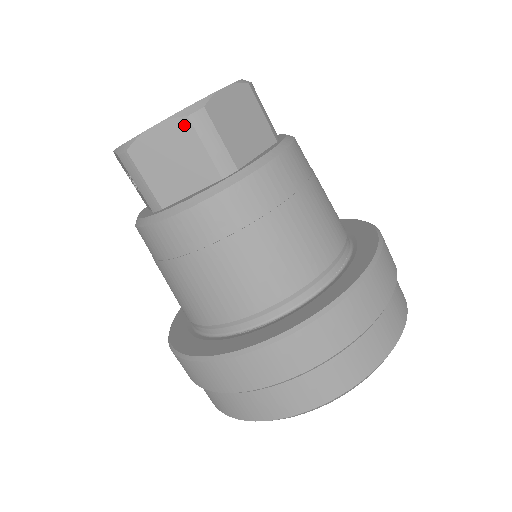
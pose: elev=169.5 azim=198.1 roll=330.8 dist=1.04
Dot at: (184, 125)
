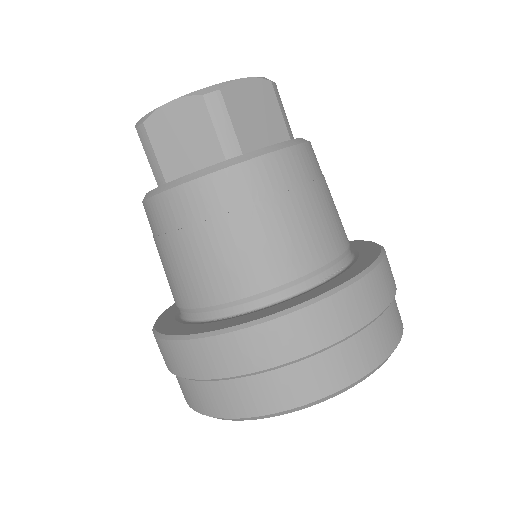
Dot at: (198, 103)
